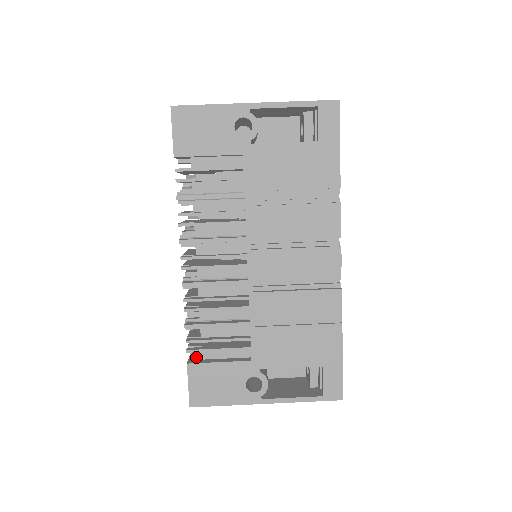
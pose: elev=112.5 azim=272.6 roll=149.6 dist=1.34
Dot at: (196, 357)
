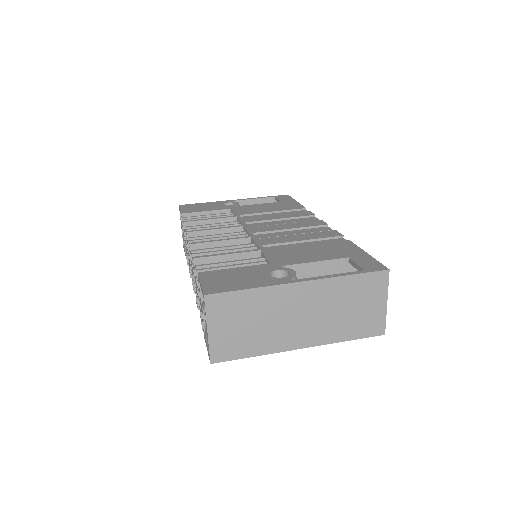
Dot at: occluded
